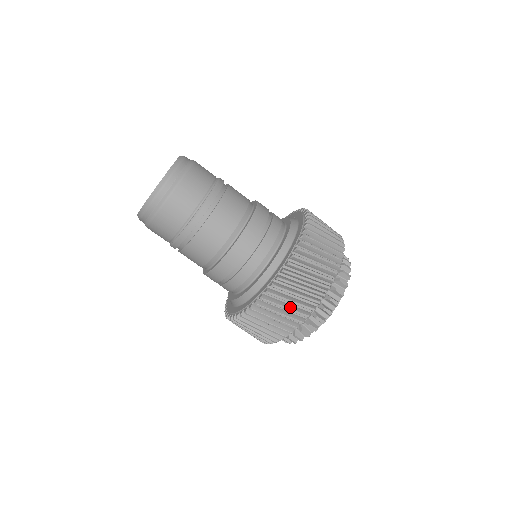
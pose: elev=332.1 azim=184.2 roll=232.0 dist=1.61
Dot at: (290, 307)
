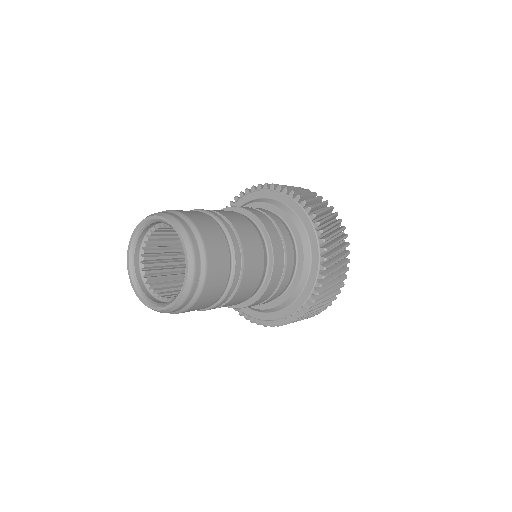
Dot at: (318, 308)
